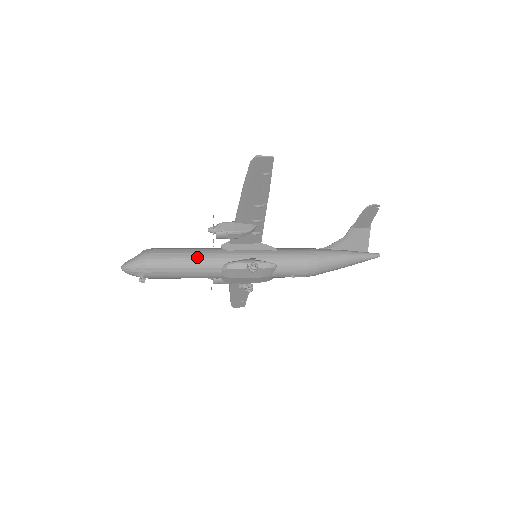
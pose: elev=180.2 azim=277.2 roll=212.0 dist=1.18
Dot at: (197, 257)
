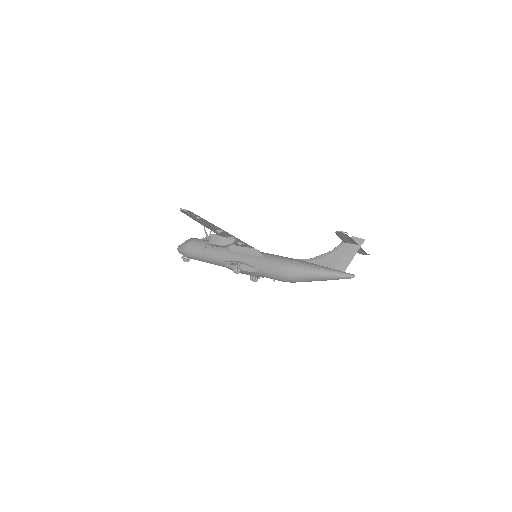
Dot at: (210, 252)
